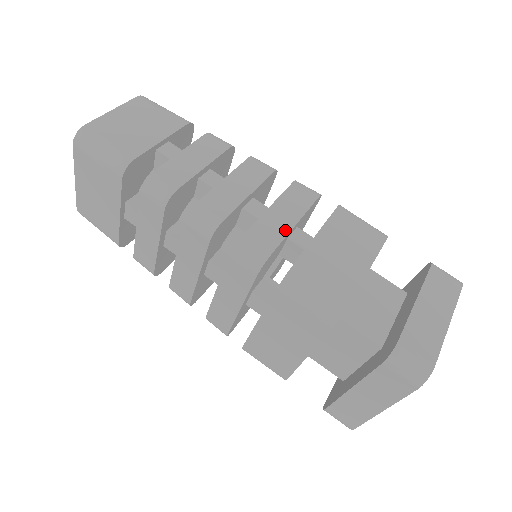
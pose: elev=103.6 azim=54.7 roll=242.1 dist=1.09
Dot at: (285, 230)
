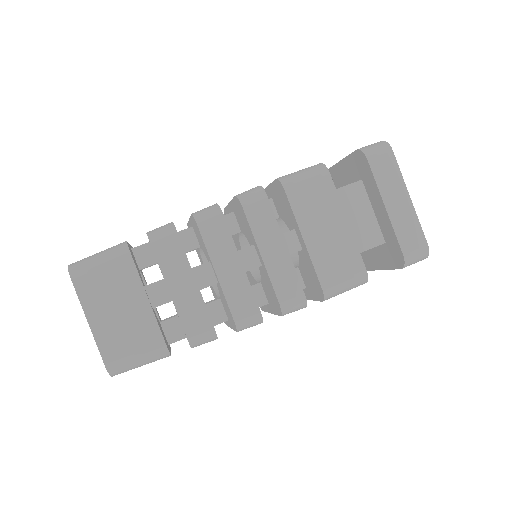
Dot at: occluded
